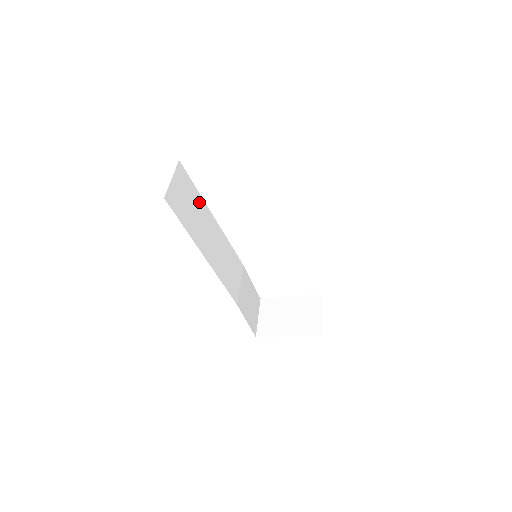
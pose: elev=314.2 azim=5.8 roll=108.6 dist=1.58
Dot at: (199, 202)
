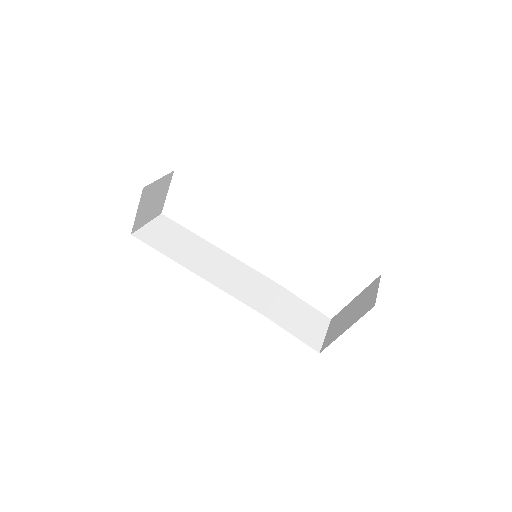
Dot at: (192, 239)
